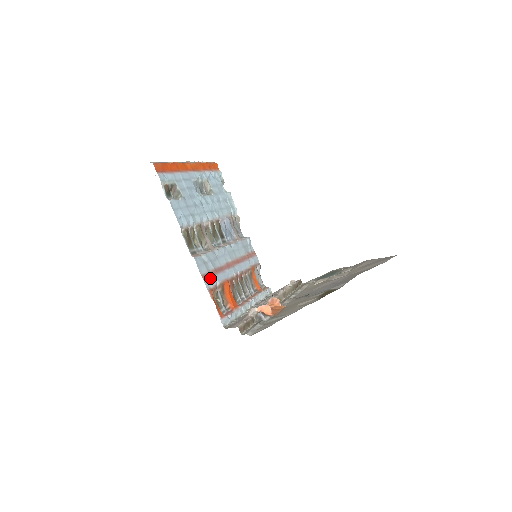
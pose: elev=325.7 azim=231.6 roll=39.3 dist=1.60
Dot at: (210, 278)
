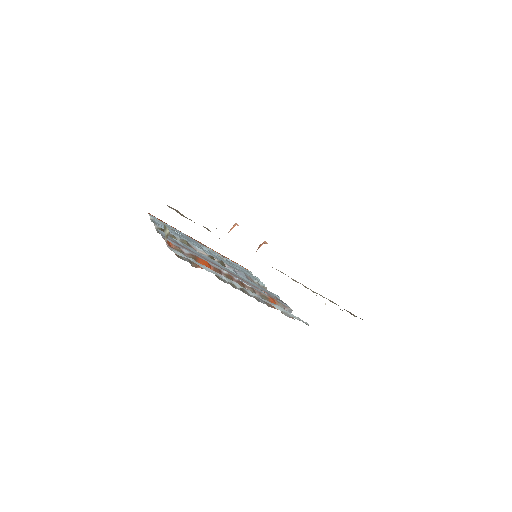
Dot at: (175, 243)
